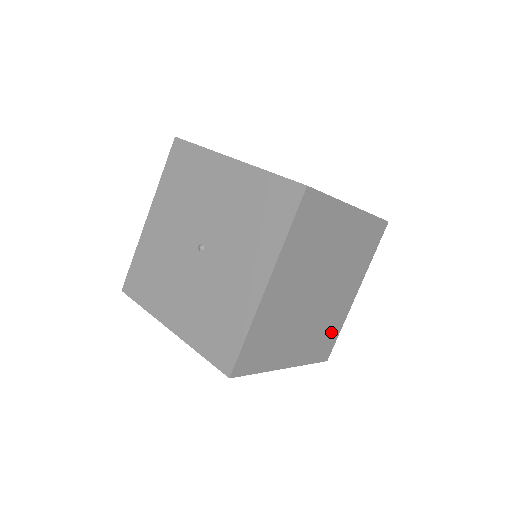
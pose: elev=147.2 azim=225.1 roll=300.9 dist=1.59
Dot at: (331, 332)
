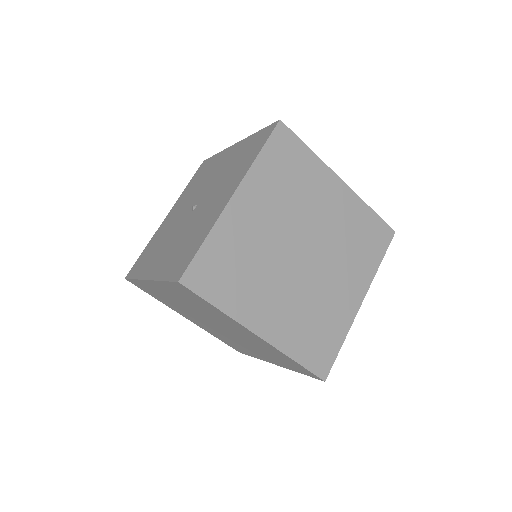
Dot at: (327, 334)
